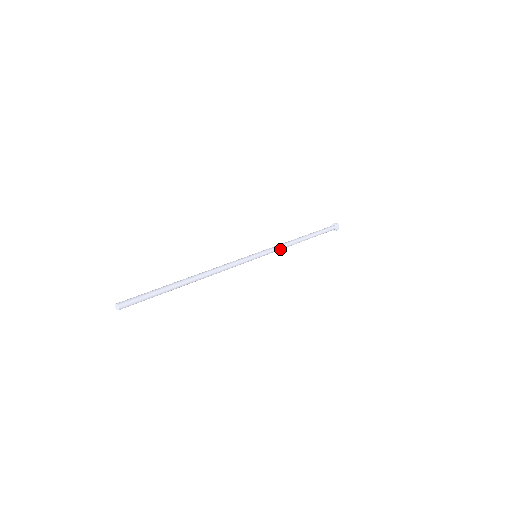
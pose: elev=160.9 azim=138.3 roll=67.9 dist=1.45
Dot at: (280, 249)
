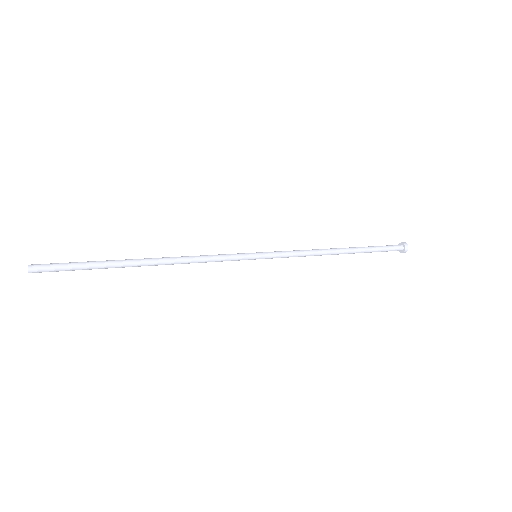
Dot at: (297, 256)
